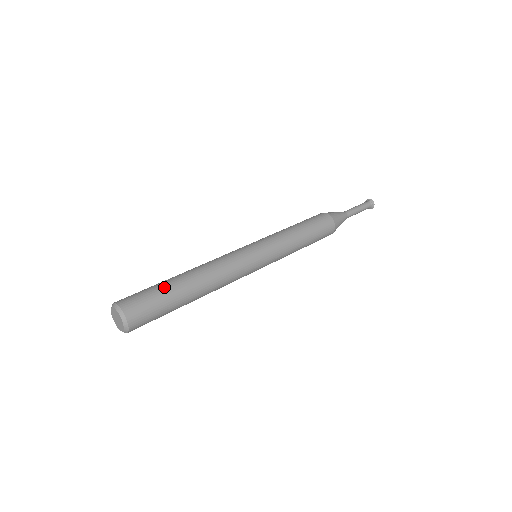
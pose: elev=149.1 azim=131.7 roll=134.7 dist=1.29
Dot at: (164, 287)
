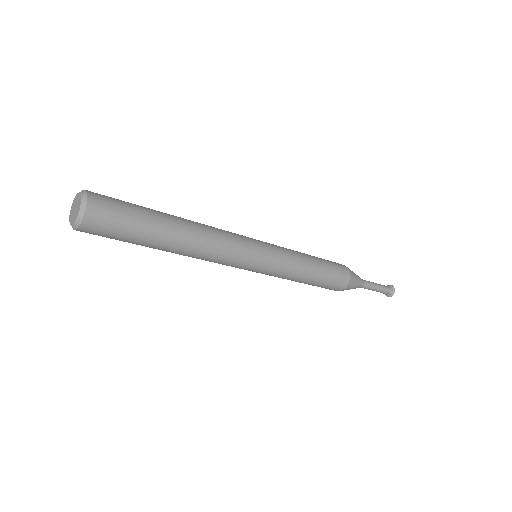
Dot at: occluded
